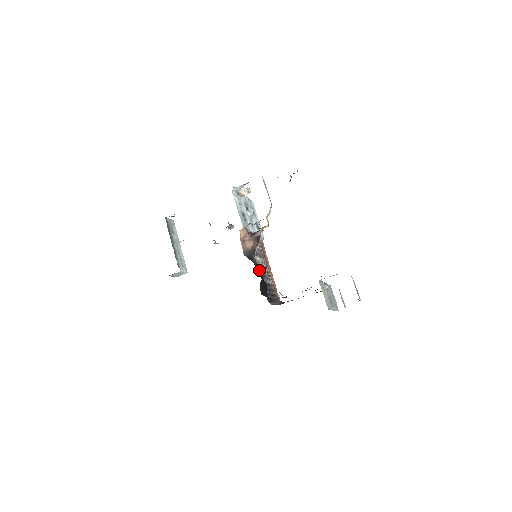
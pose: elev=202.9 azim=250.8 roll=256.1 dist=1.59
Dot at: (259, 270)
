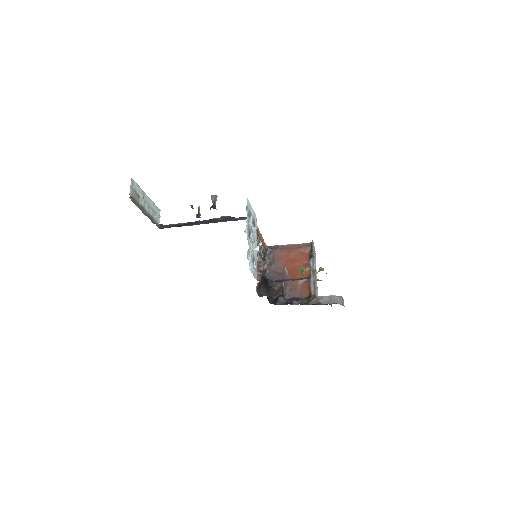
Dot at: occluded
